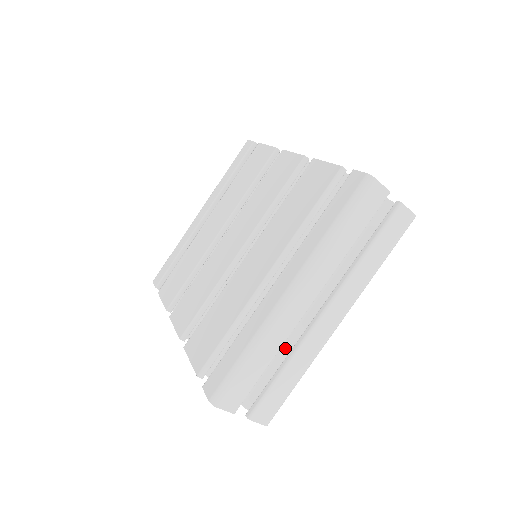
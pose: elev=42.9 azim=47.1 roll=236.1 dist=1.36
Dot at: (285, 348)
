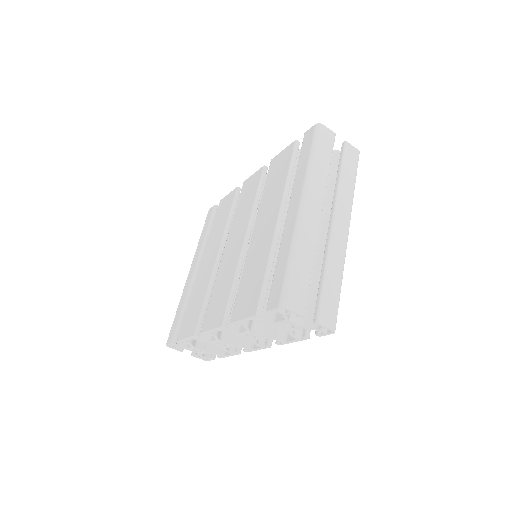
Dot at: (317, 268)
